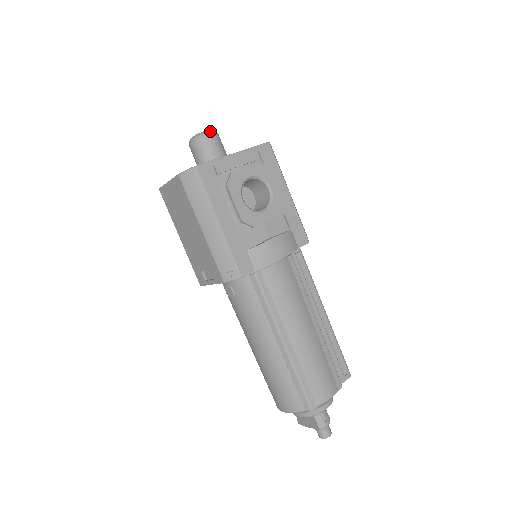
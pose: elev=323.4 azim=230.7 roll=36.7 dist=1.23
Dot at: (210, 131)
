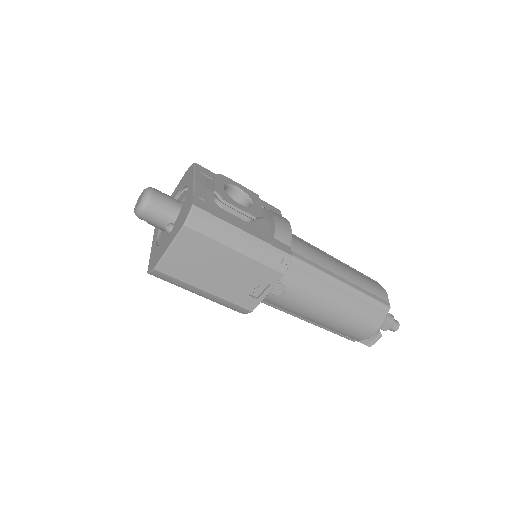
Dot at: (149, 188)
